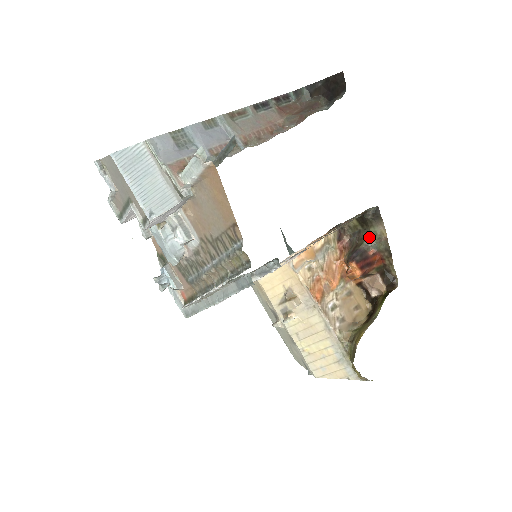
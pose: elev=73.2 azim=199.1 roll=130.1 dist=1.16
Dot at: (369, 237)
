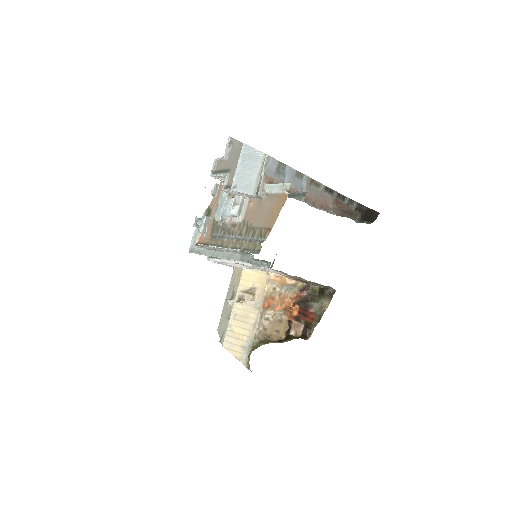
Dot at: (317, 302)
